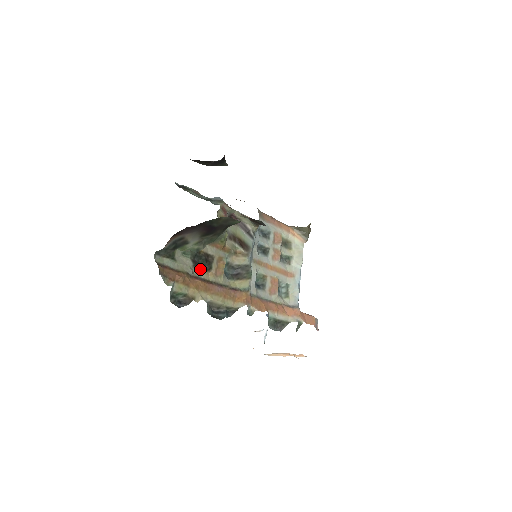
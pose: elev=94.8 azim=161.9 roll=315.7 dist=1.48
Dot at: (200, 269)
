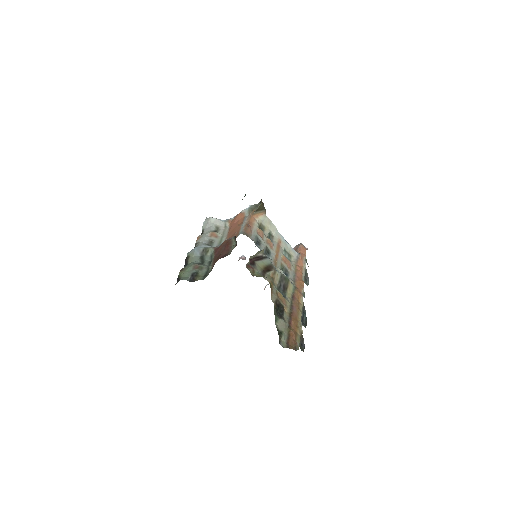
Dot at: (283, 315)
